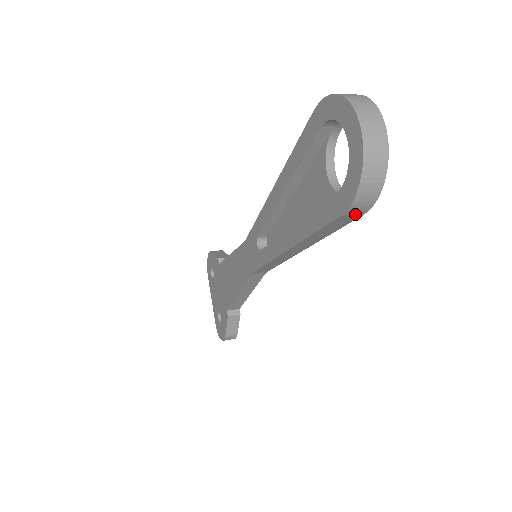
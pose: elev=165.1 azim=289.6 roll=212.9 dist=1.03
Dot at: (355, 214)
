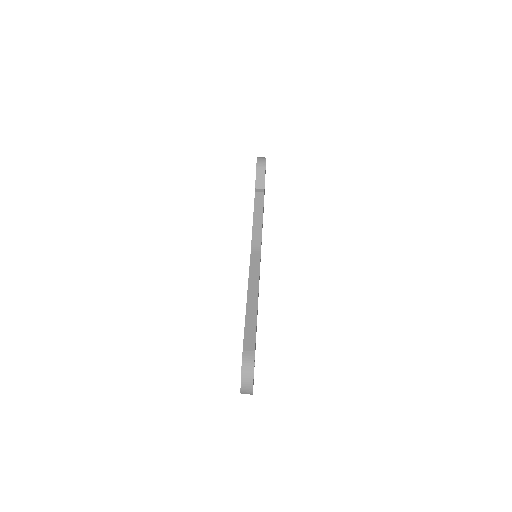
Dot at: occluded
